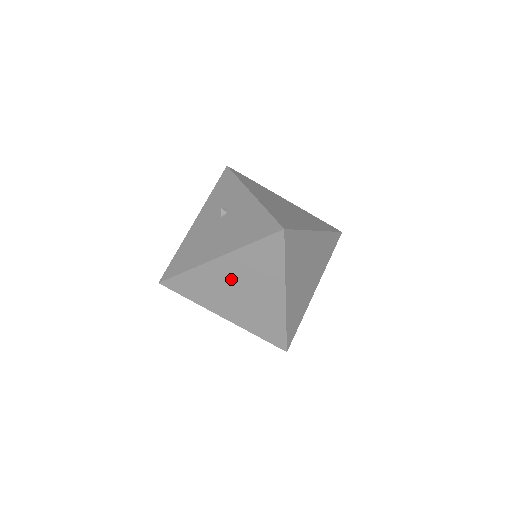
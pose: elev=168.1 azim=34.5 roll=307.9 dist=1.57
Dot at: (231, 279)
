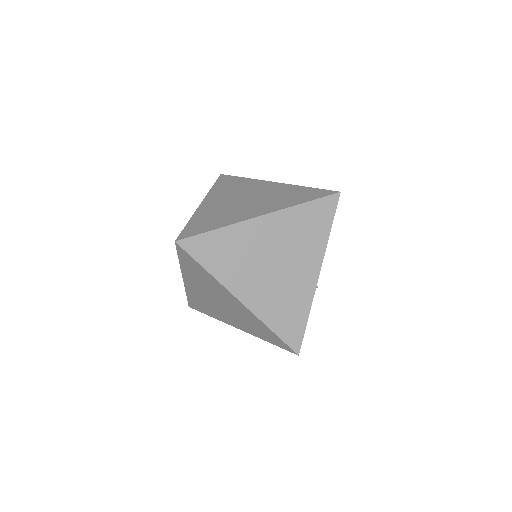
Dot at: (205, 294)
